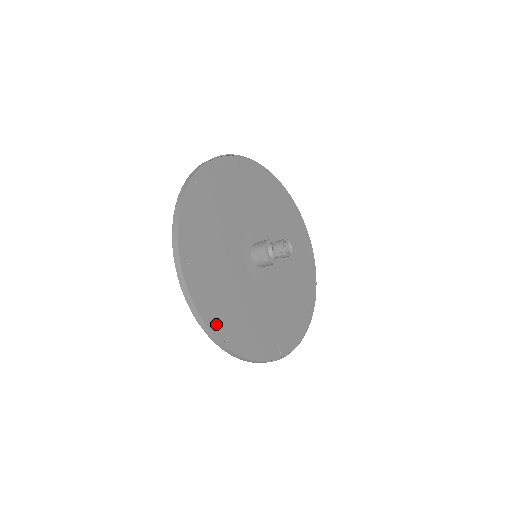
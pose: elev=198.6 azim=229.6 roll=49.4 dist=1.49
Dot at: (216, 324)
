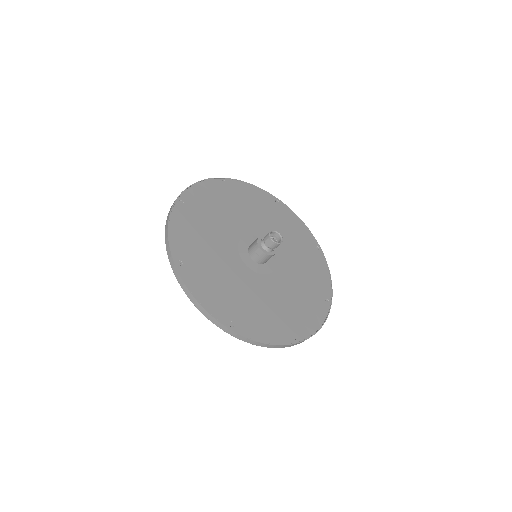
Dot at: (219, 312)
